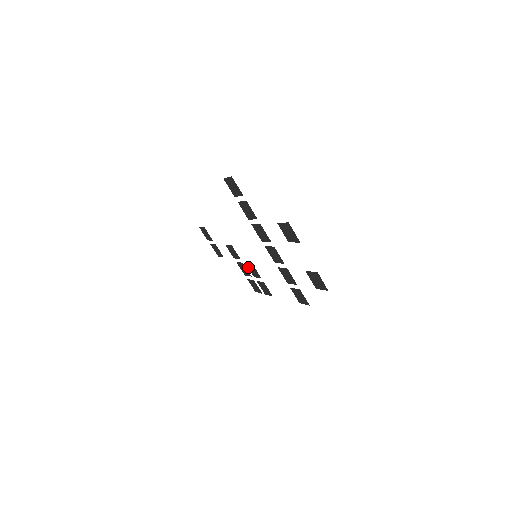
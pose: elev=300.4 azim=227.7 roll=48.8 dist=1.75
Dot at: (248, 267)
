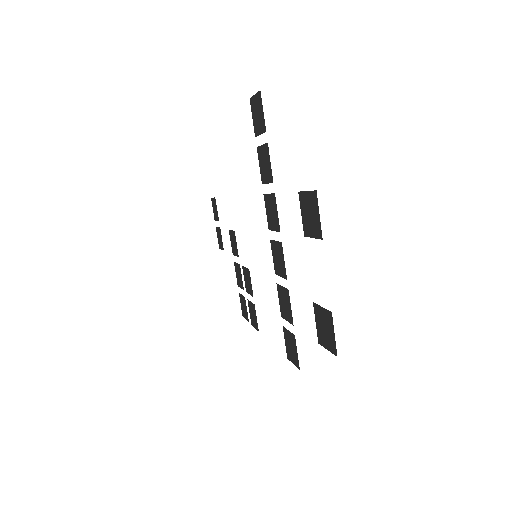
Dot at: (244, 273)
